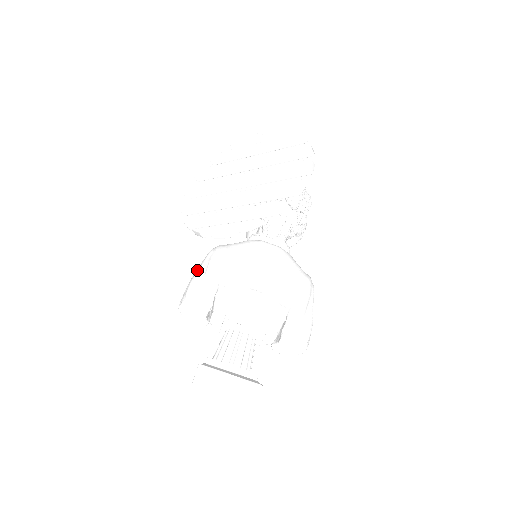
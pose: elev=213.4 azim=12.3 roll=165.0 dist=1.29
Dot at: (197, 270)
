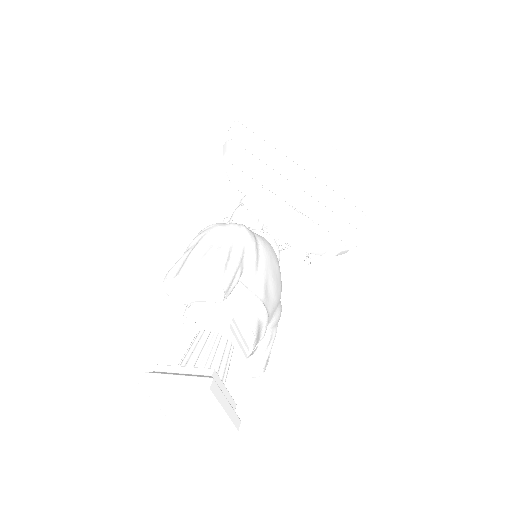
Dot at: (212, 237)
